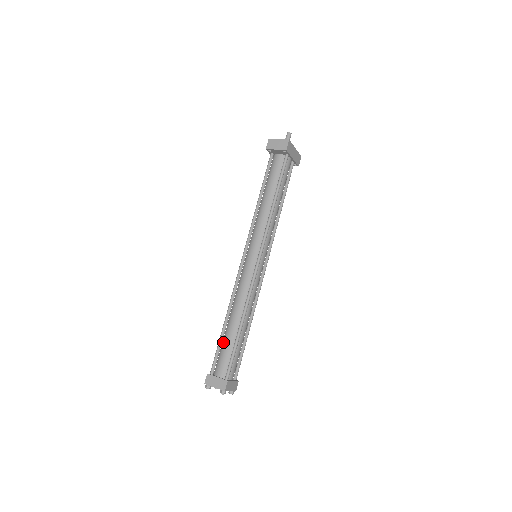
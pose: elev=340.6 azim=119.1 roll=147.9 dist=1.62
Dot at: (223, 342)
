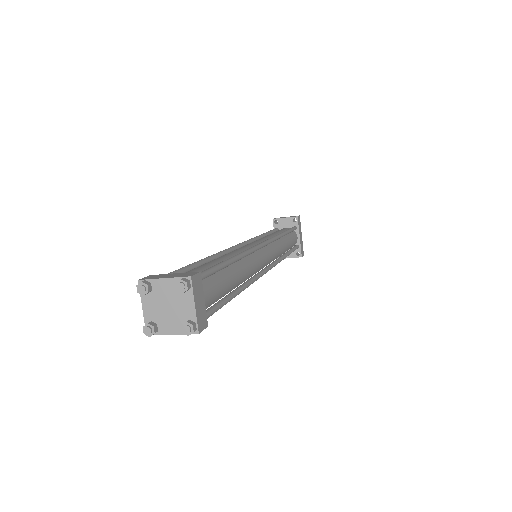
Dot at: occluded
